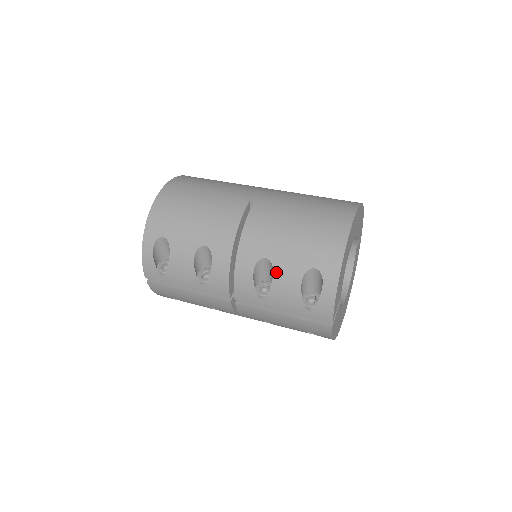
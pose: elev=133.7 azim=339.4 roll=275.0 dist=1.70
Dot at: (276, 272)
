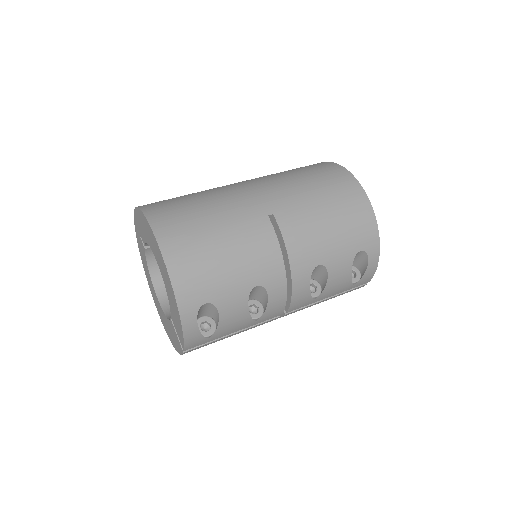
Dot at: (330, 272)
